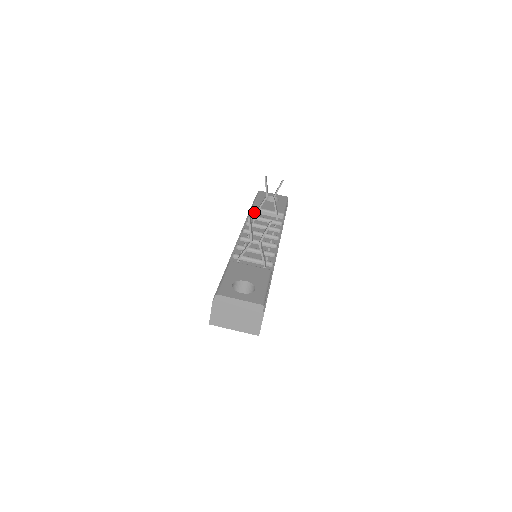
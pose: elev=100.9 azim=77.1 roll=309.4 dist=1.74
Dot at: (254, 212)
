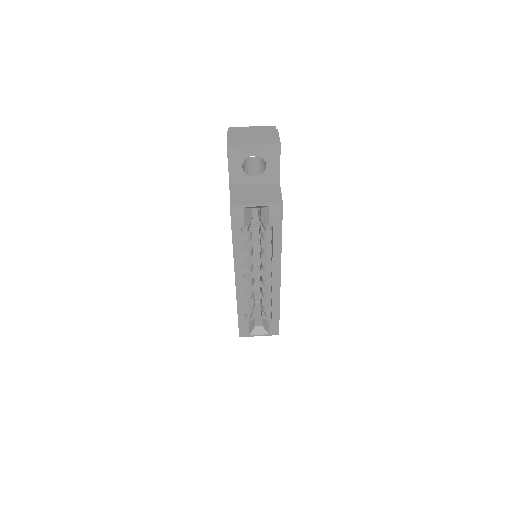
Dot at: occluded
